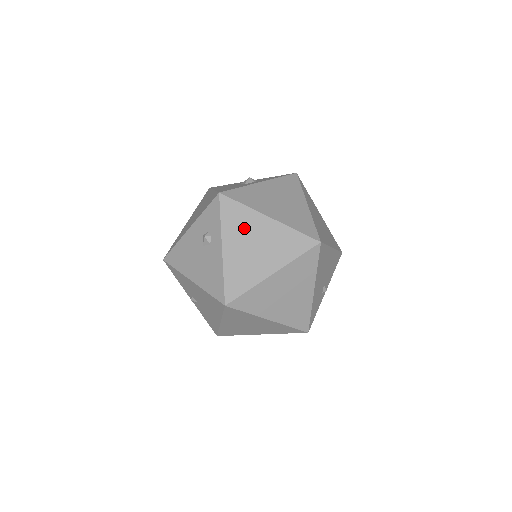
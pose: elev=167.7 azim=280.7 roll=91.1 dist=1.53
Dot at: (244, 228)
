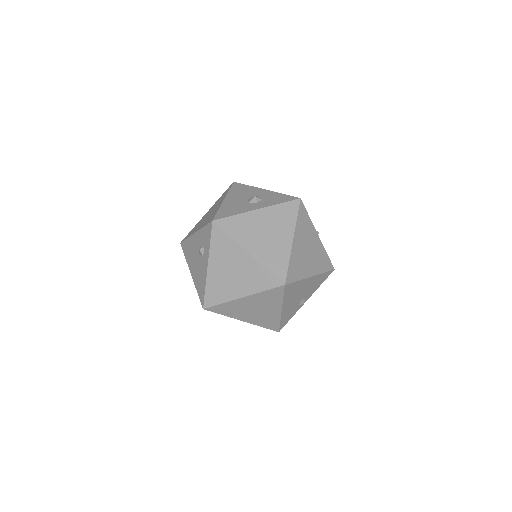
Dot at: (227, 255)
